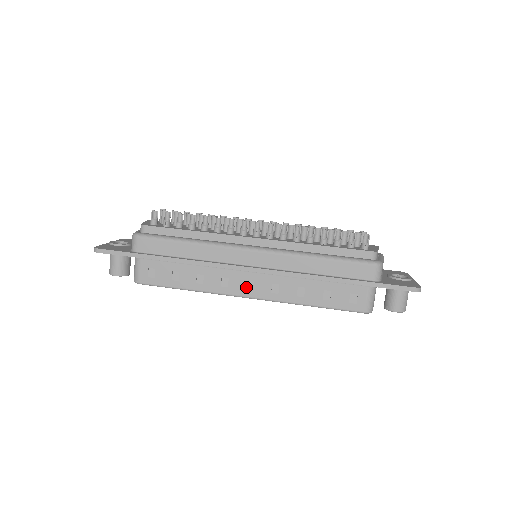
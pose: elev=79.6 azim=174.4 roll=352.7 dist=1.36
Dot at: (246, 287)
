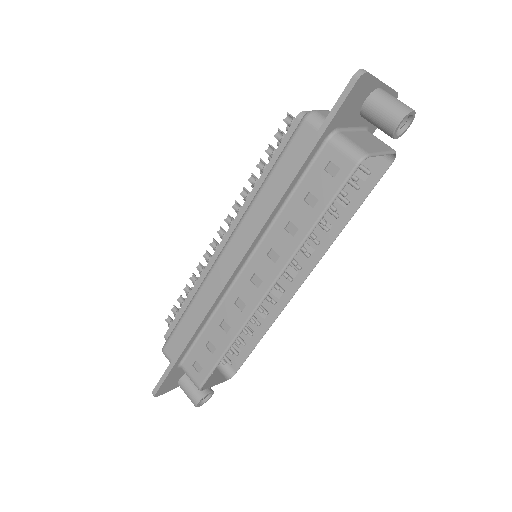
Dot at: (256, 286)
